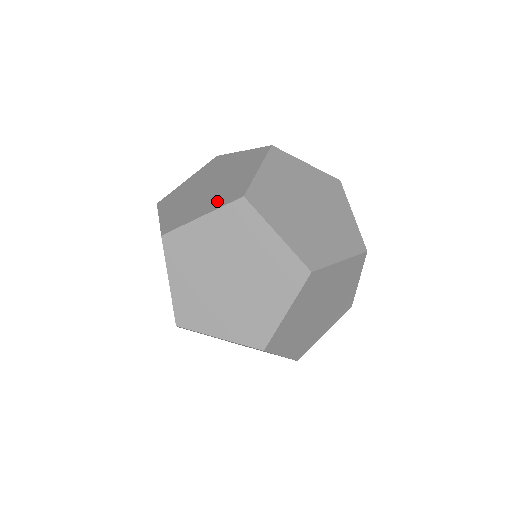
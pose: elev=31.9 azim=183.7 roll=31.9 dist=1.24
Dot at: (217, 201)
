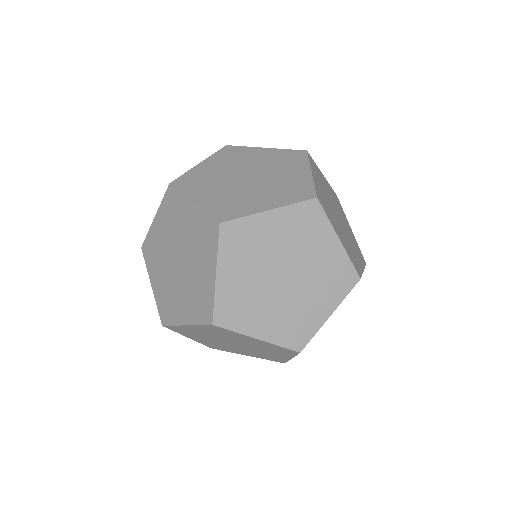
Dot at: occluded
